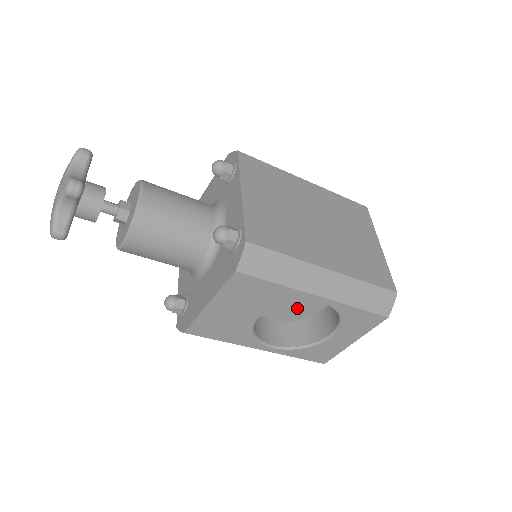
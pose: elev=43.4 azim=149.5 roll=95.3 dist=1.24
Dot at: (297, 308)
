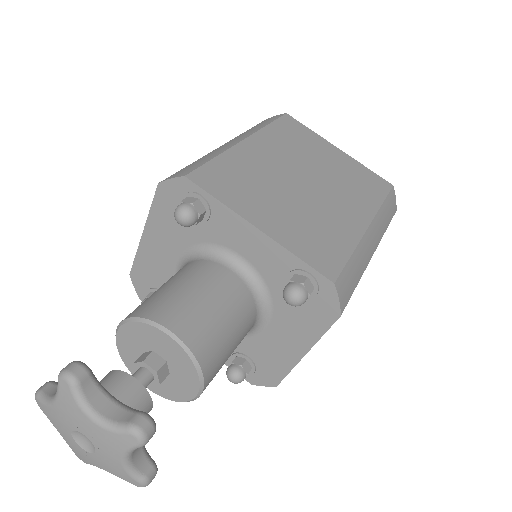
Dot at: occluded
